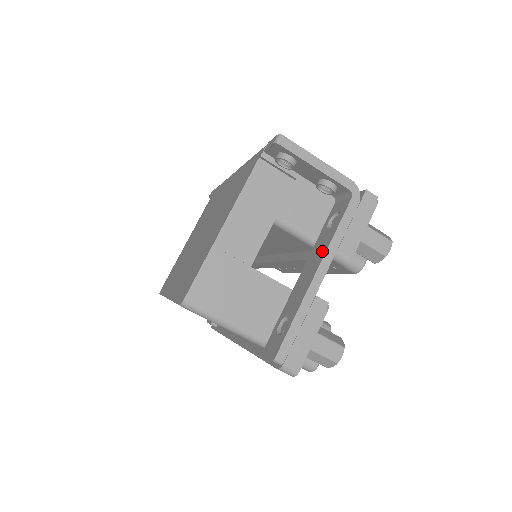
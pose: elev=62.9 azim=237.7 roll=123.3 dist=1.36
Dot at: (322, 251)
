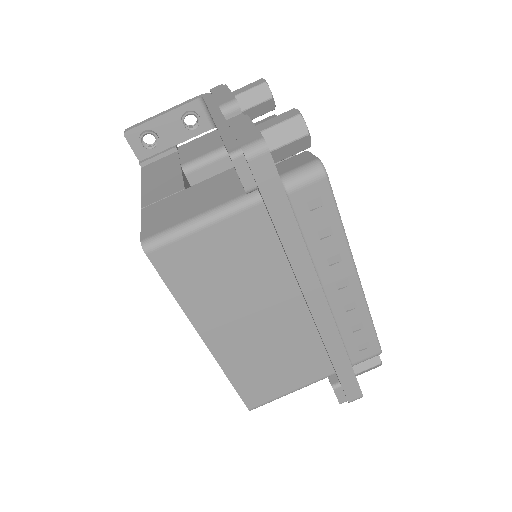
Dot at: occluded
